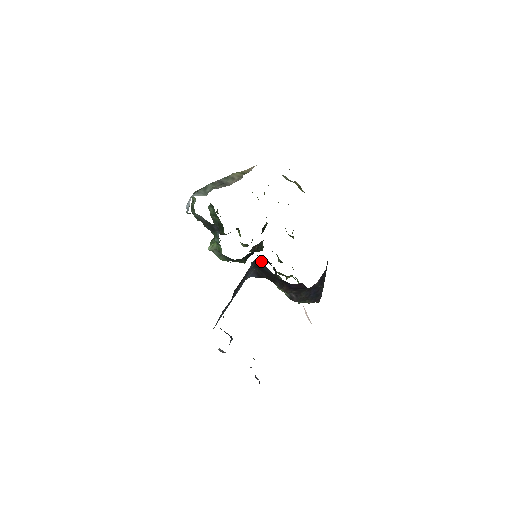
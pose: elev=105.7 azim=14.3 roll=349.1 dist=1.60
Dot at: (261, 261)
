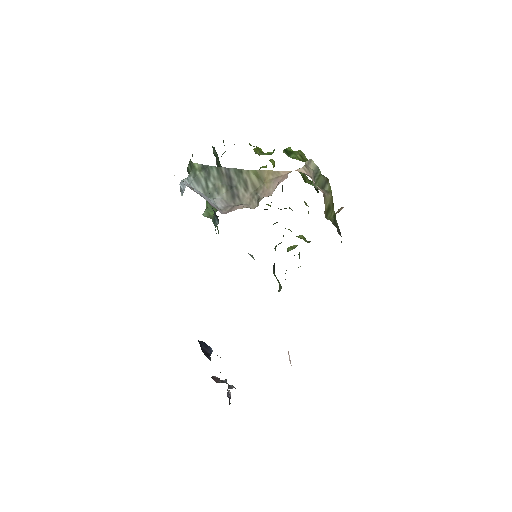
Dot at: occluded
